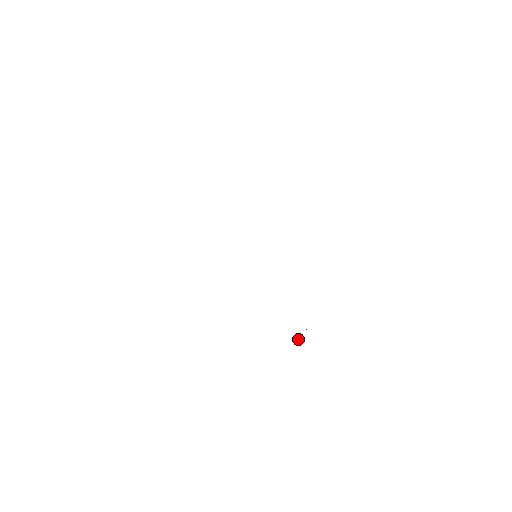
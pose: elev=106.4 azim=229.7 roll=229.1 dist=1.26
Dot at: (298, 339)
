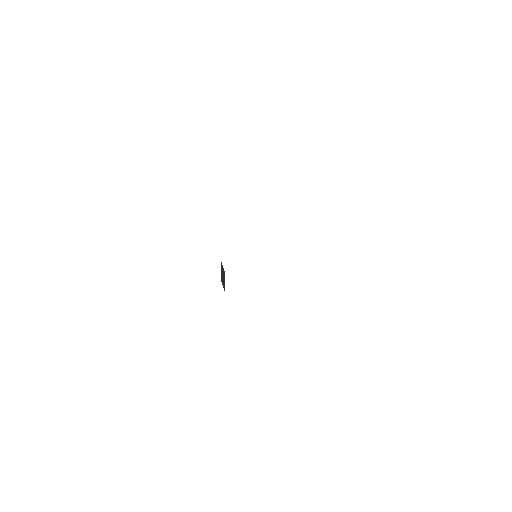
Dot at: occluded
